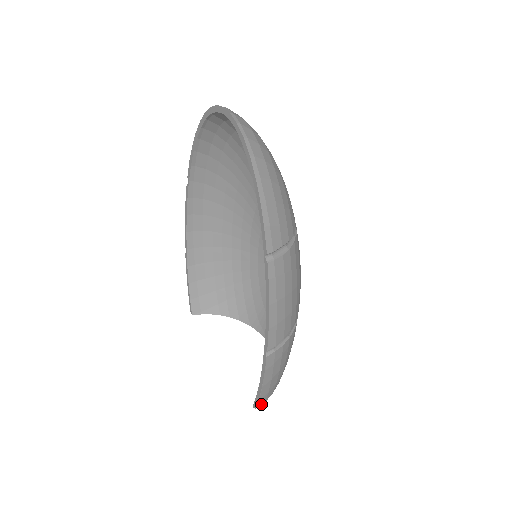
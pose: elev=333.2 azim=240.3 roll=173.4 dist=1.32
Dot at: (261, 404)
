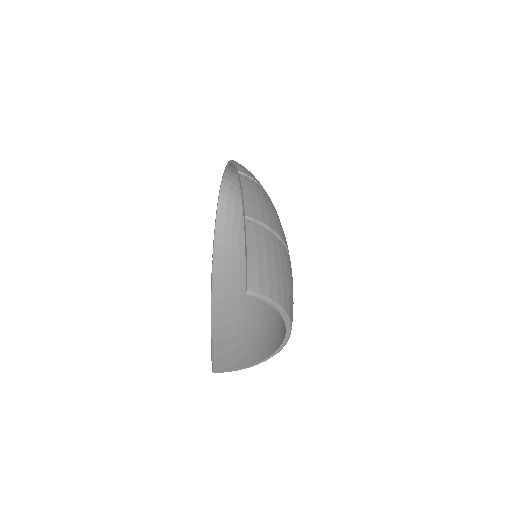
Dot at: (254, 291)
